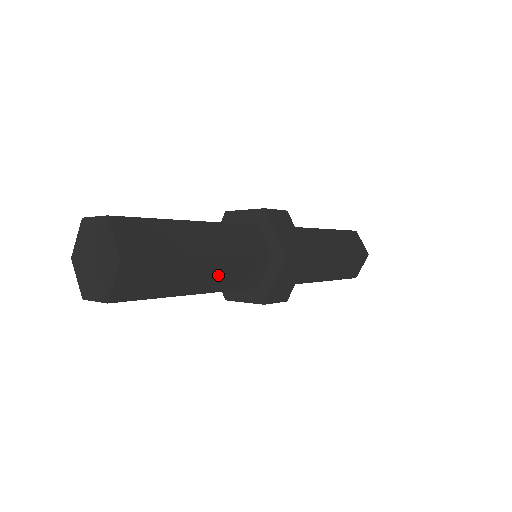
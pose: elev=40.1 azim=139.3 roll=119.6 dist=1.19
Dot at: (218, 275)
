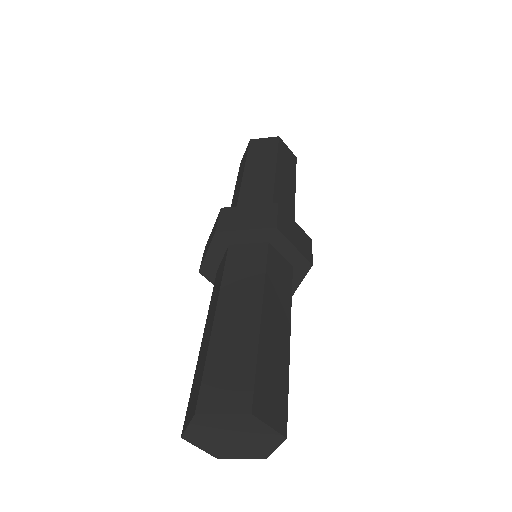
Dot at: occluded
